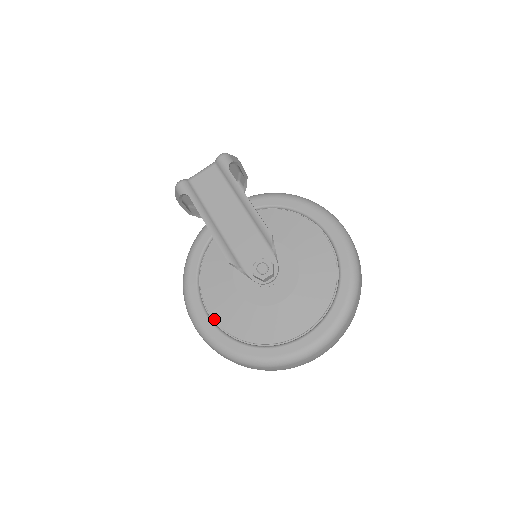
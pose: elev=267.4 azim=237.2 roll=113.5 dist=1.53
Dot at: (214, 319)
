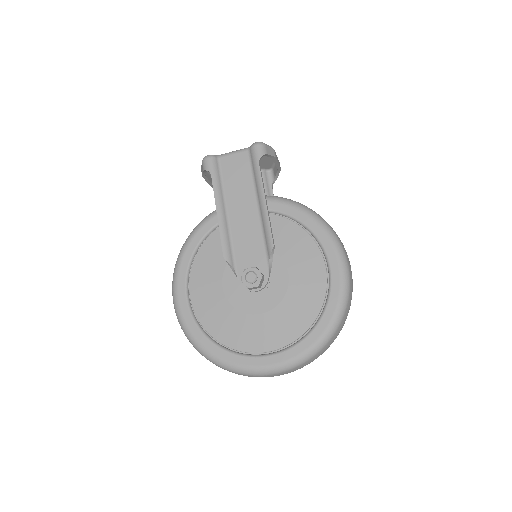
Dot at: (192, 304)
